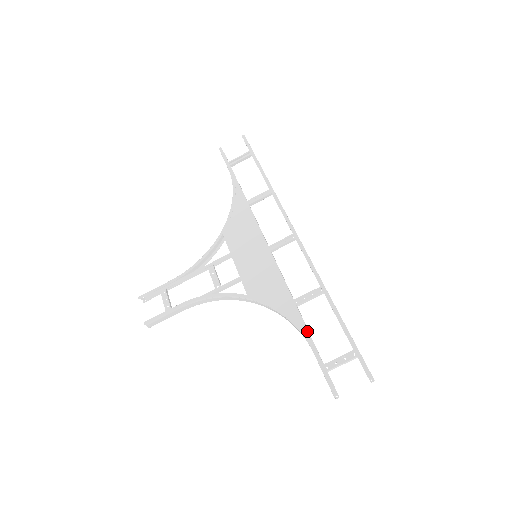
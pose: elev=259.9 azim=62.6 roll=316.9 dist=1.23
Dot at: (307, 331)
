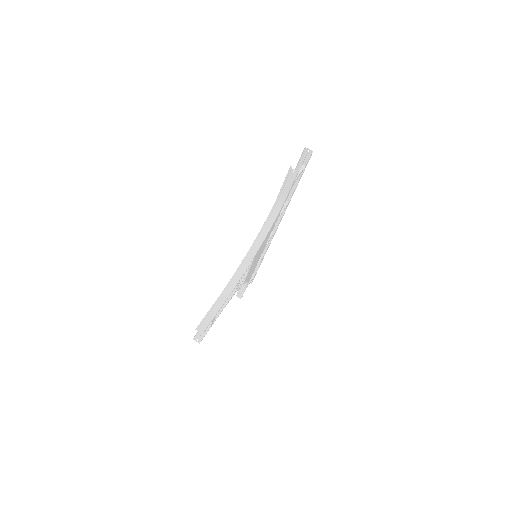
Dot at: (279, 204)
